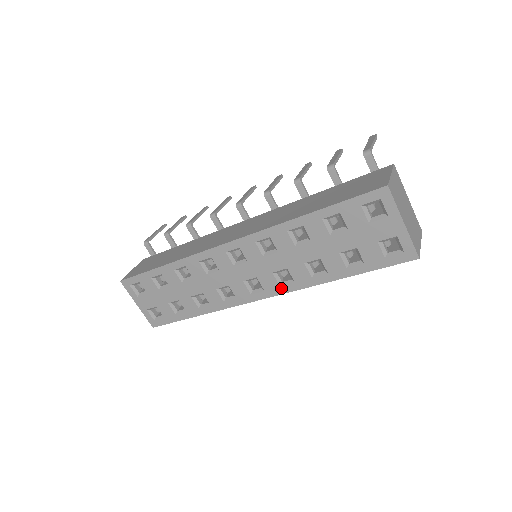
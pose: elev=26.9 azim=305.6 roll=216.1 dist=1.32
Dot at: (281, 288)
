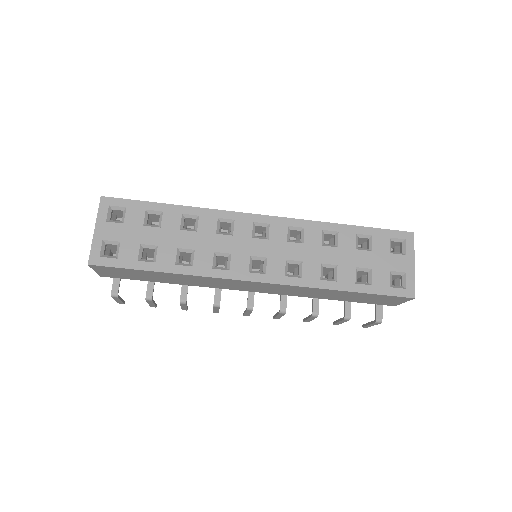
Dot at: (285, 278)
